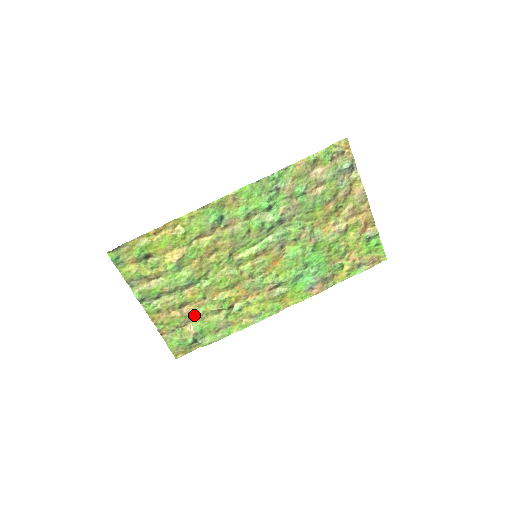
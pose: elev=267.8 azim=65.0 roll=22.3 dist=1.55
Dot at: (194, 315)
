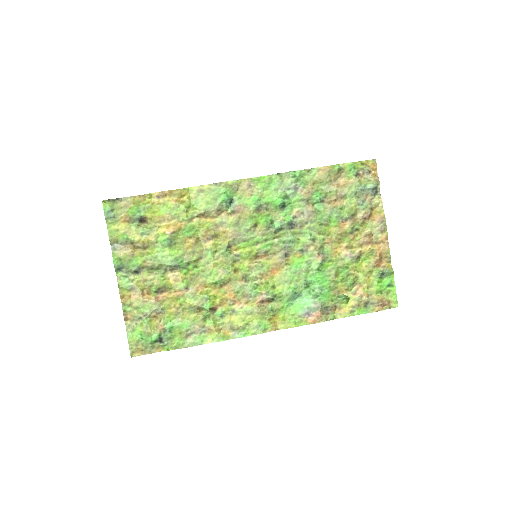
Dot at: (169, 306)
